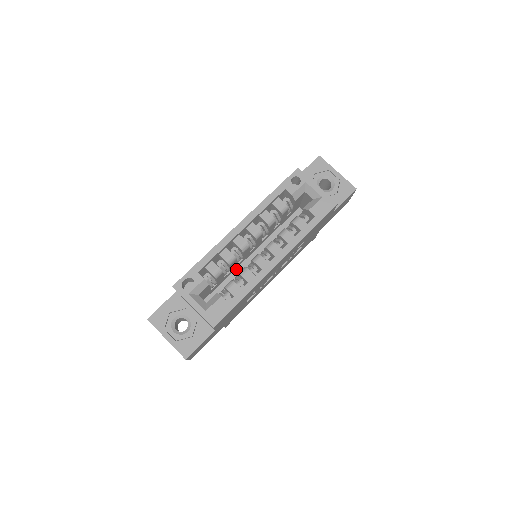
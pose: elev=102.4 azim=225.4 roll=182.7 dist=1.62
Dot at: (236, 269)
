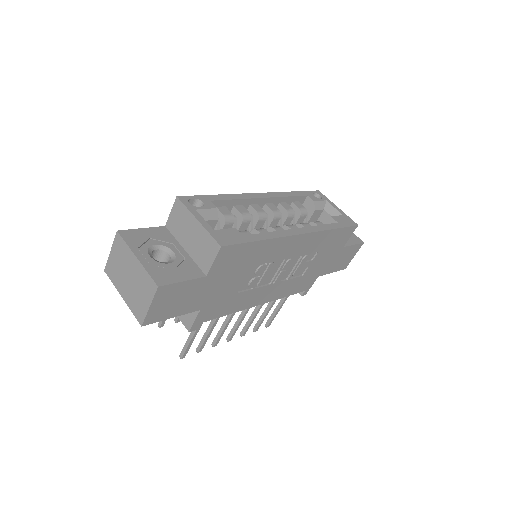
Dot at: occluded
